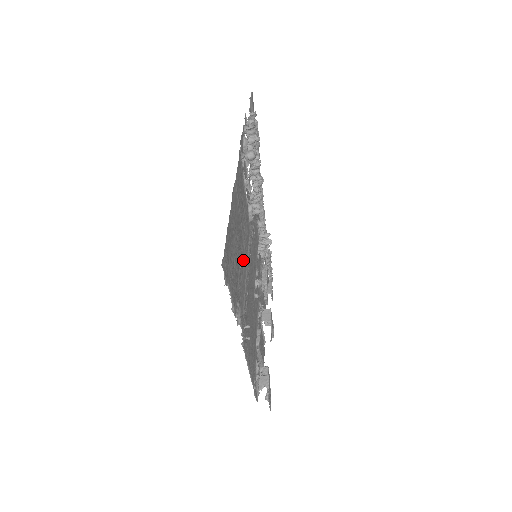
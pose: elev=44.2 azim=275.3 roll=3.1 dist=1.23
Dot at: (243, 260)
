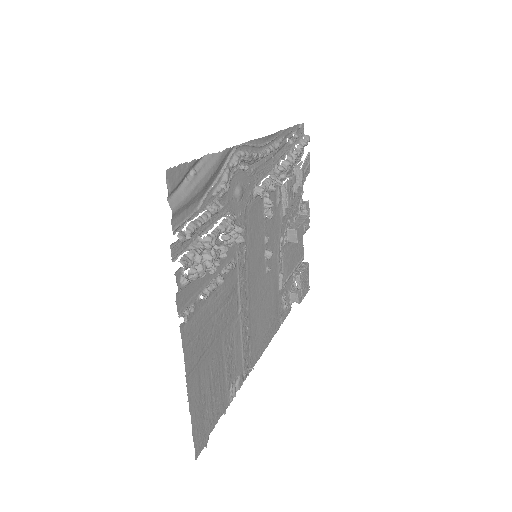
Dot at: (231, 334)
